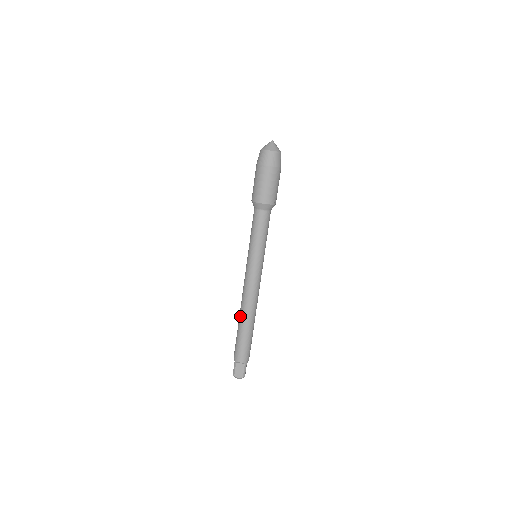
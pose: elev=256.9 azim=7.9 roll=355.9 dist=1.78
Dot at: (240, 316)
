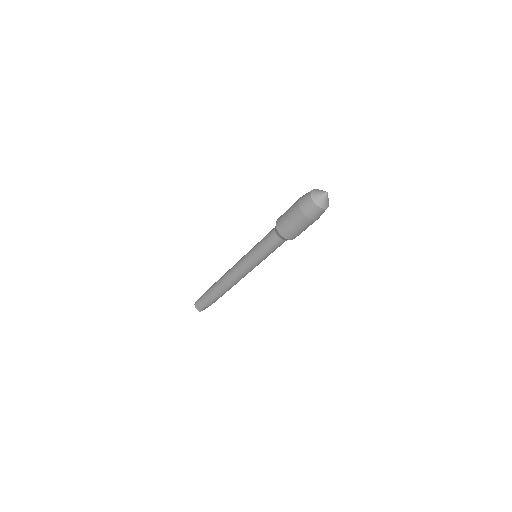
Dot at: (224, 289)
